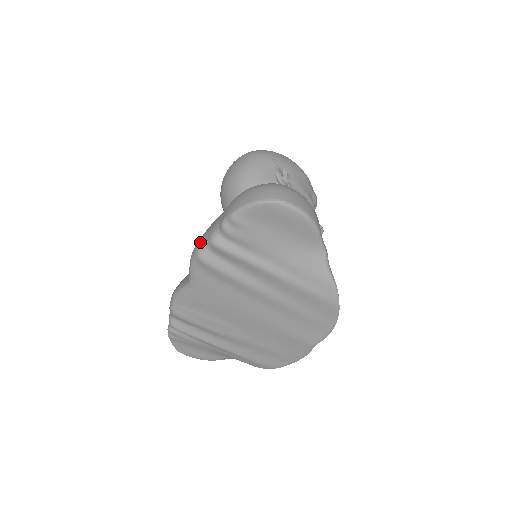
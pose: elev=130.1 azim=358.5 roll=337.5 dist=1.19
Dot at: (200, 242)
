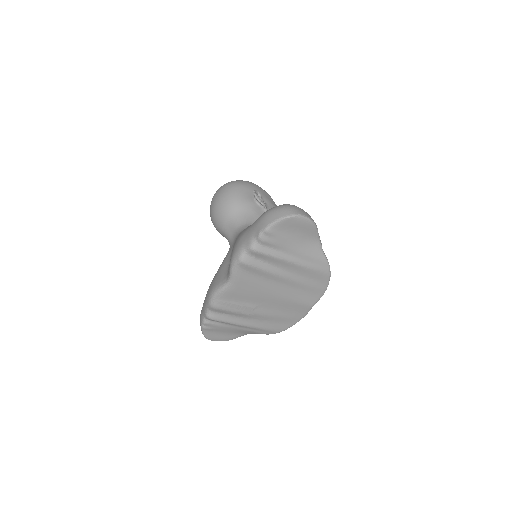
Dot at: (239, 251)
